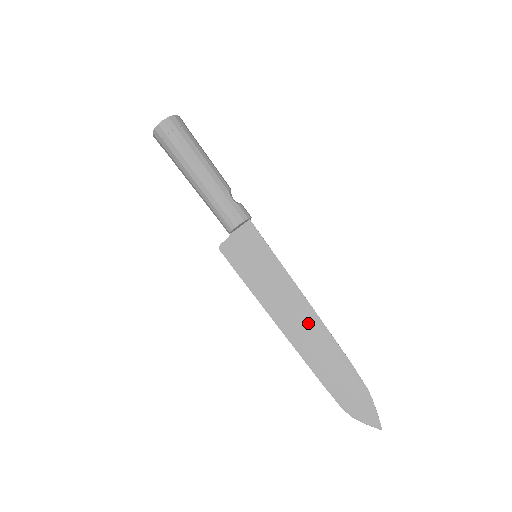
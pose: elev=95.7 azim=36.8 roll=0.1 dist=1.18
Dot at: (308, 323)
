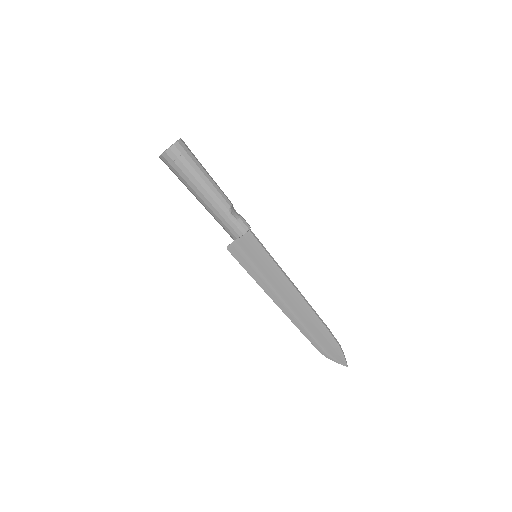
Dot at: (297, 304)
